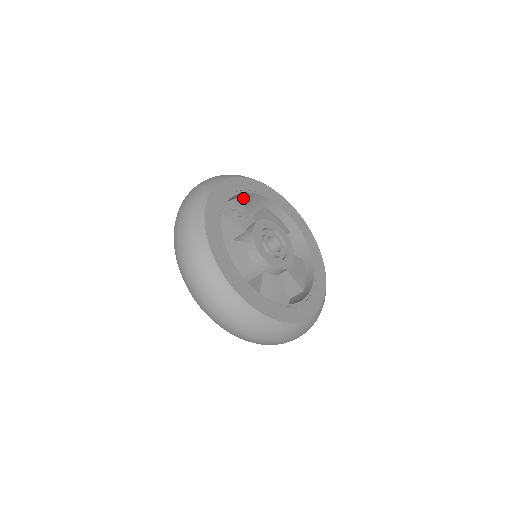
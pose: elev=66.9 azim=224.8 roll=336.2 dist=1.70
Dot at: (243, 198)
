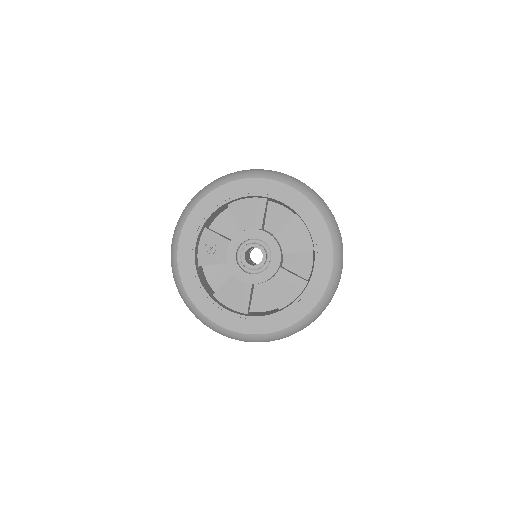
Dot at: (206, 224)
